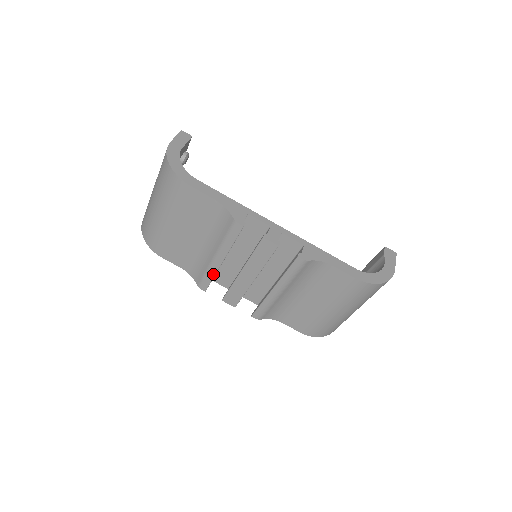
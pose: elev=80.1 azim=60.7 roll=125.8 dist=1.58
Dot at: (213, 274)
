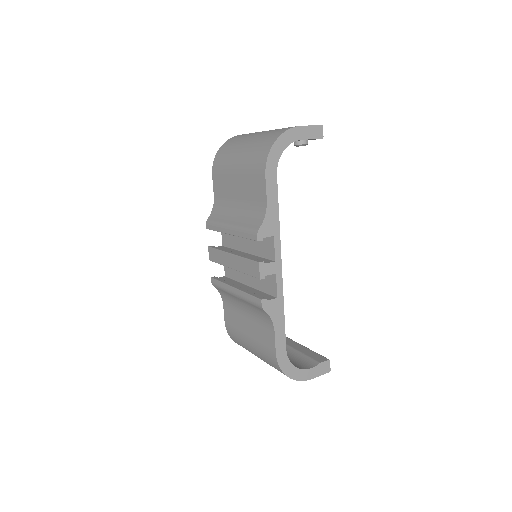
Dot at: (219, 230)
